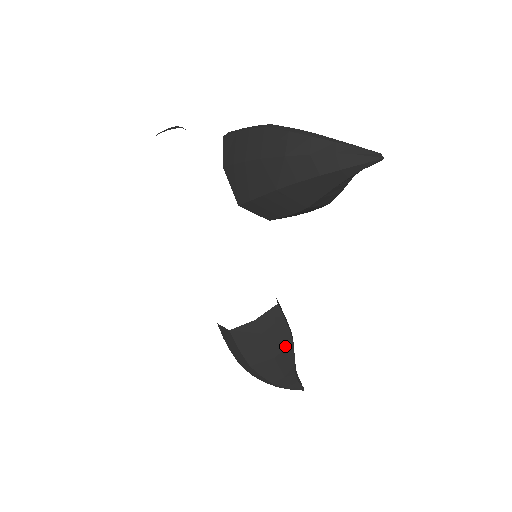
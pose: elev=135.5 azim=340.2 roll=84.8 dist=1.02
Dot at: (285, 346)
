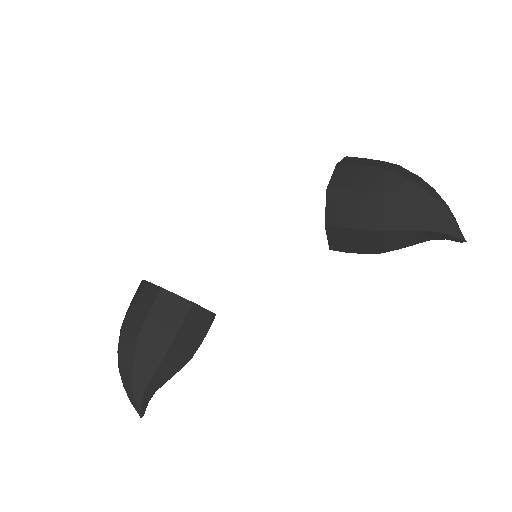
Dot at: (184, 353)
